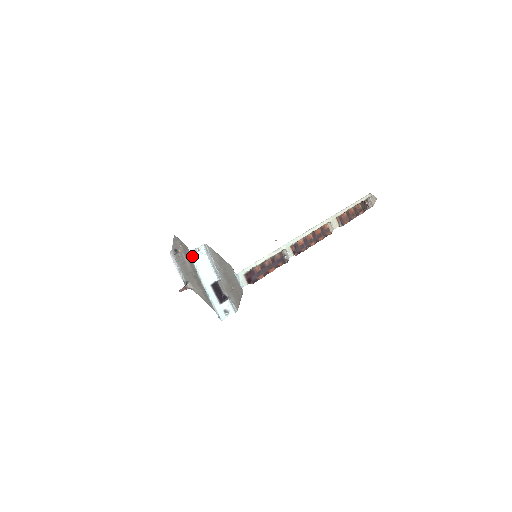
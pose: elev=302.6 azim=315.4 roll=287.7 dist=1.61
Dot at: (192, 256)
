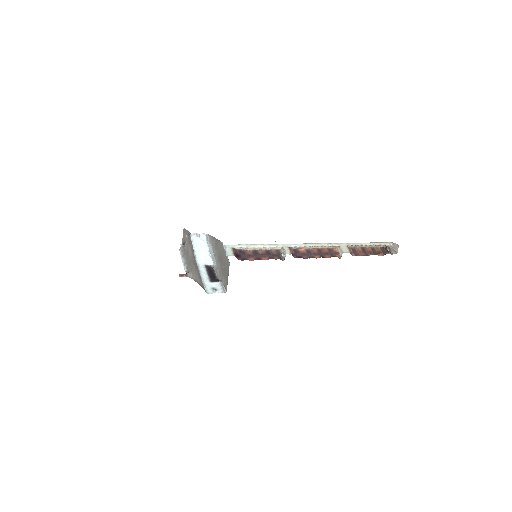
Dot at: (192, 238)
